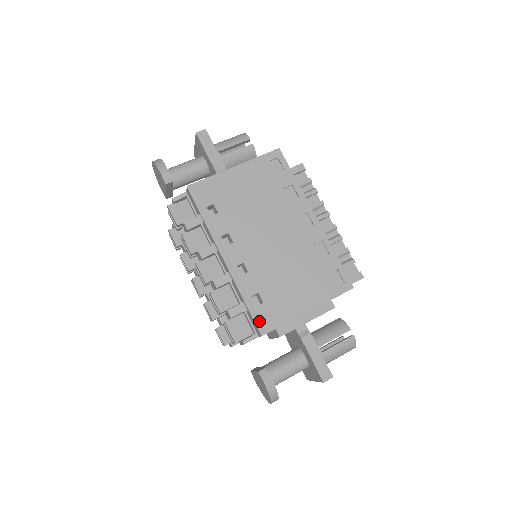
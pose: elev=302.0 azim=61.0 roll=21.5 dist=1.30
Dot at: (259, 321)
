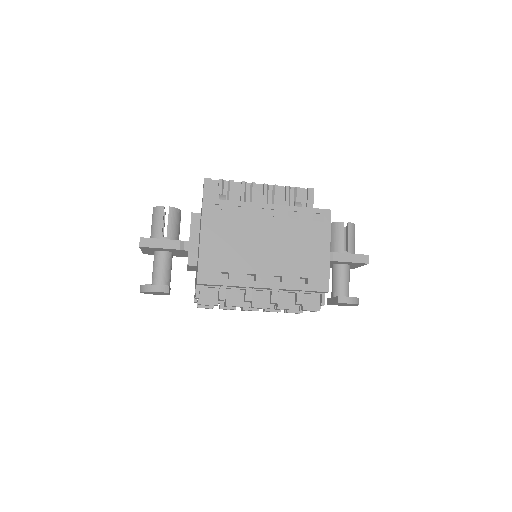
Dot at: (318, 288)
